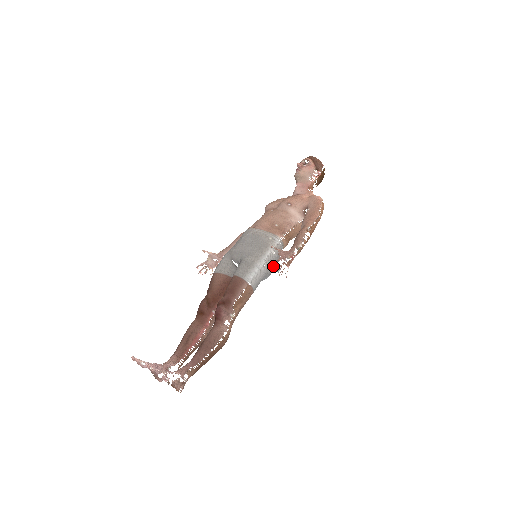
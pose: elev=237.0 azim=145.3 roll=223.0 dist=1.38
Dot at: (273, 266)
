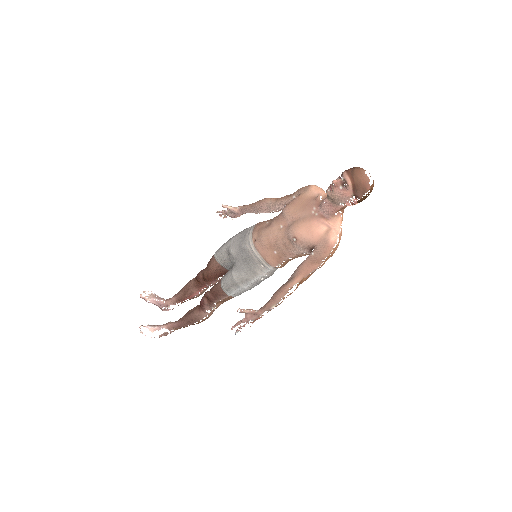
Dot at: (263, 280)
